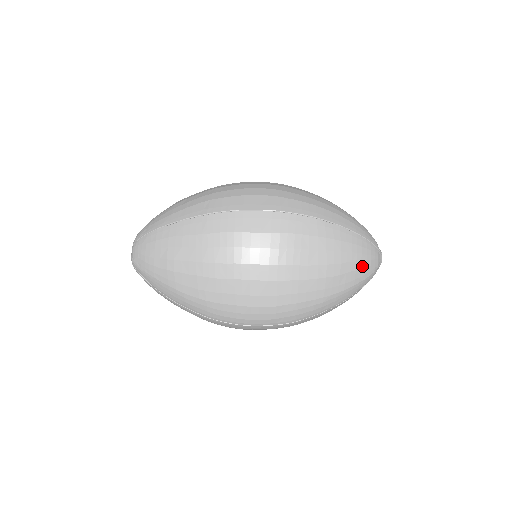
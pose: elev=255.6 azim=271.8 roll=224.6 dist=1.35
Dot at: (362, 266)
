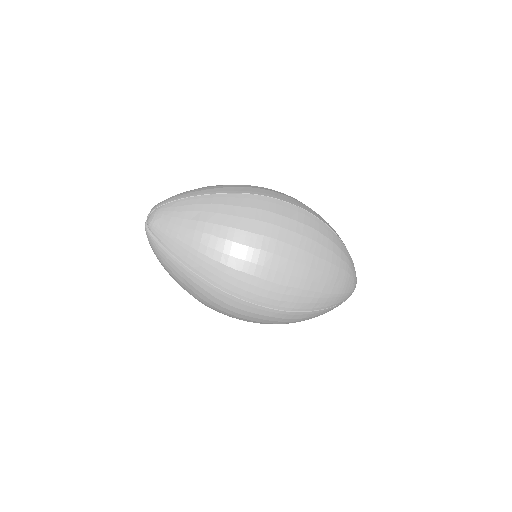
Dot at: (349, 279)
